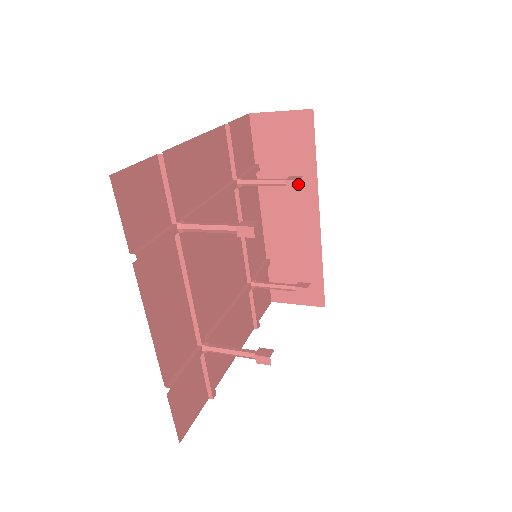
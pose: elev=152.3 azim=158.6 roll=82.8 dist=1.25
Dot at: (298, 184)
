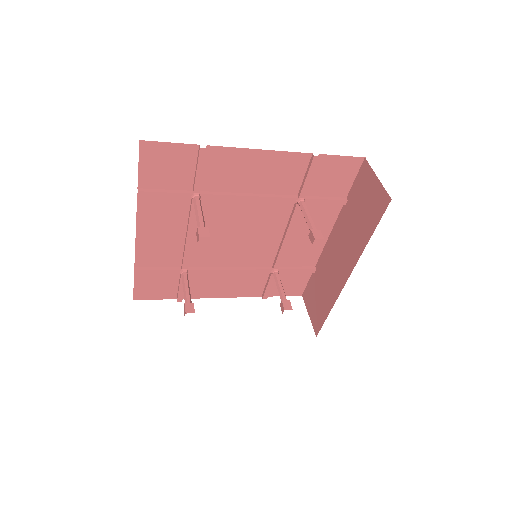
Dot at: (313, 241)
